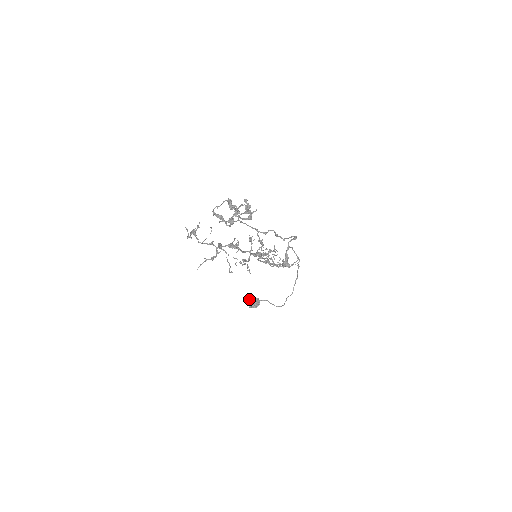
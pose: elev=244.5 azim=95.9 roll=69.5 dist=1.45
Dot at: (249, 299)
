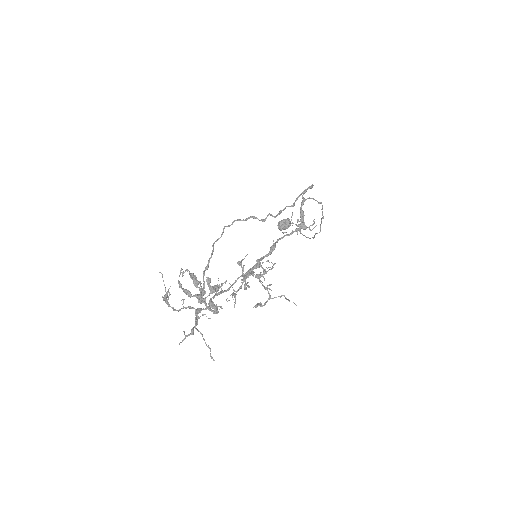
Dot at: (278, 222)
